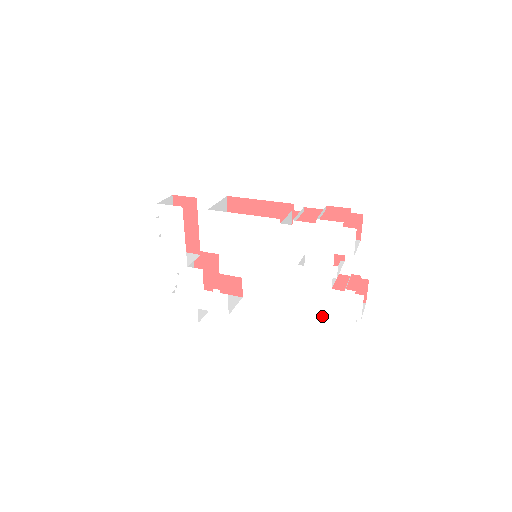
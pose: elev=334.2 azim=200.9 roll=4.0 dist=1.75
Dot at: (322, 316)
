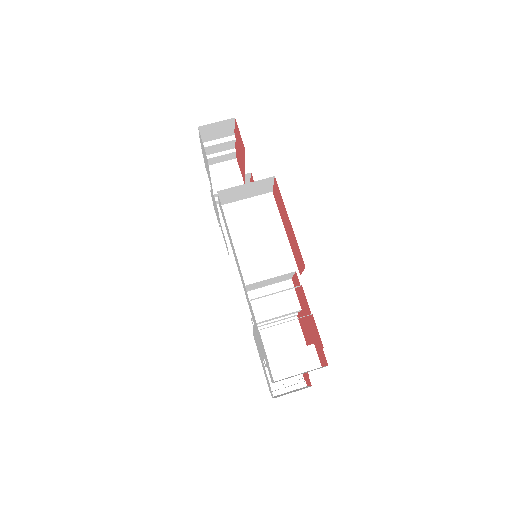
Dot at: (259, 355)
